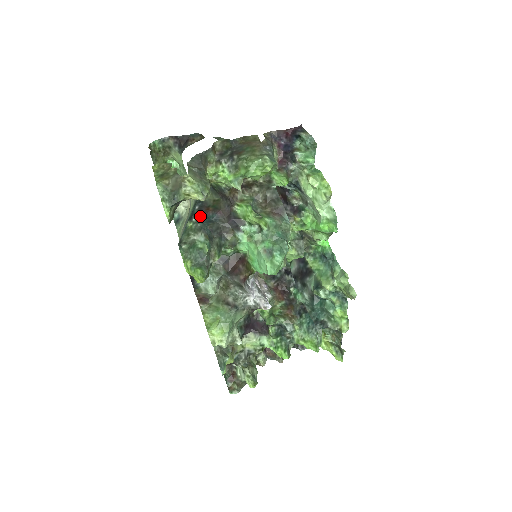
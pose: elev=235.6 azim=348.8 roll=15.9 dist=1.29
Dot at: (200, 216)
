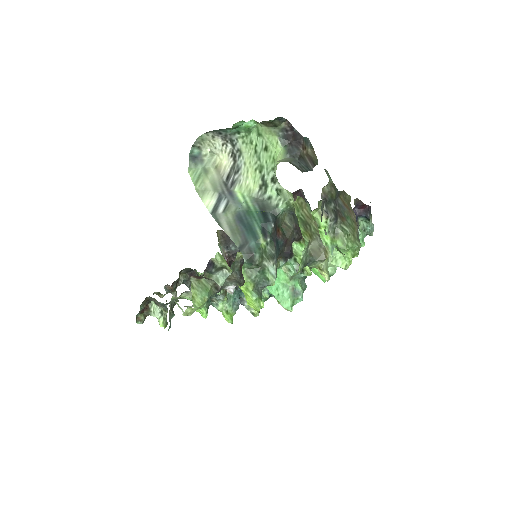
Dot at: (274, 239)
